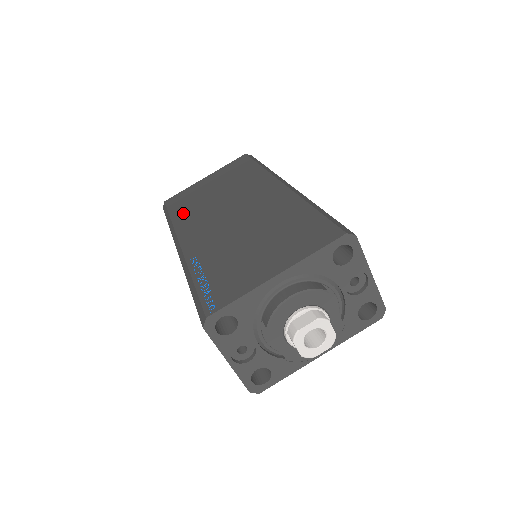
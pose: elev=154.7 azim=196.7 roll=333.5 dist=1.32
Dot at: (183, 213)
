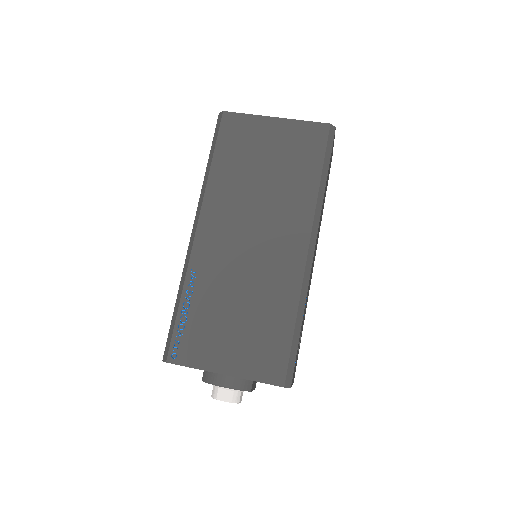
Dot at: (223, 172)
